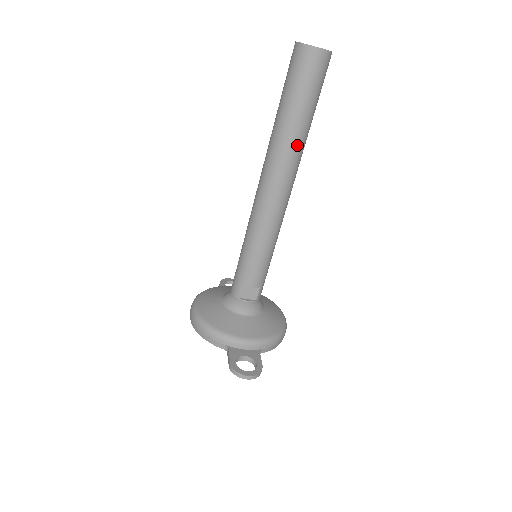
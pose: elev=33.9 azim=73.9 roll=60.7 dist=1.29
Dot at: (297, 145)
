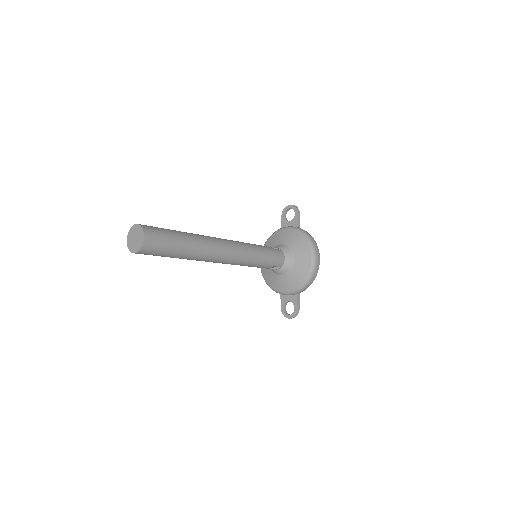
Dot at: (193, 258)
